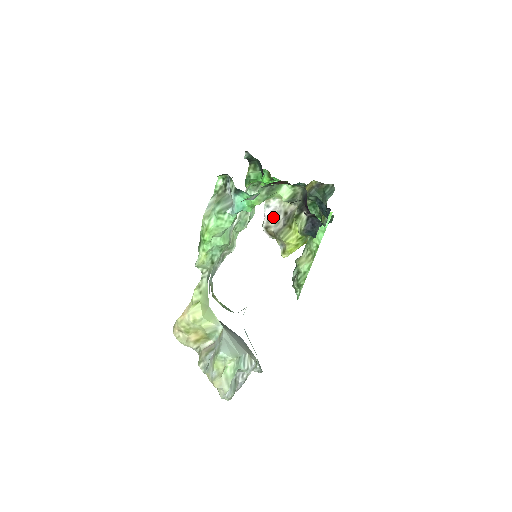
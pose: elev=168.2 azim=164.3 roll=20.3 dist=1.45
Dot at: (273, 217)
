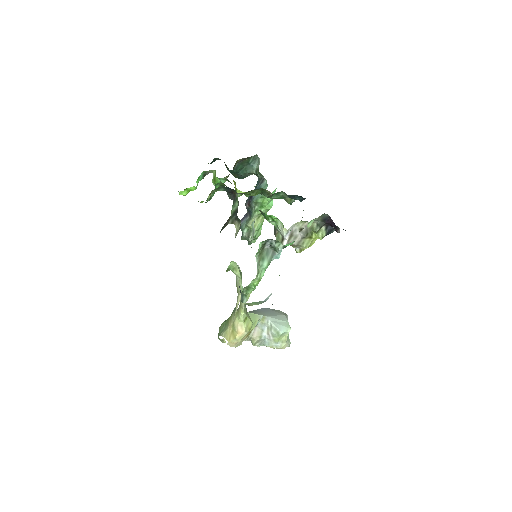
Dot at: (291, 236)
